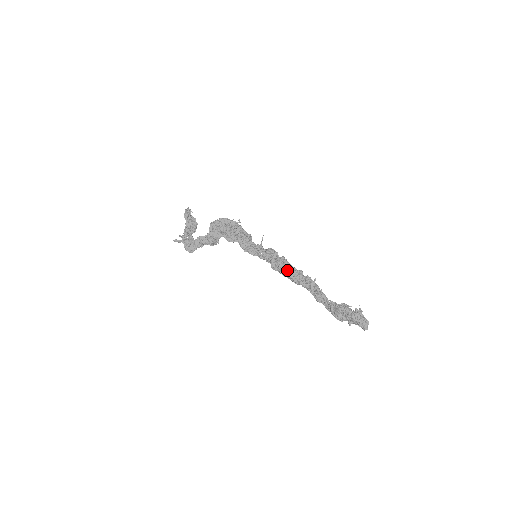
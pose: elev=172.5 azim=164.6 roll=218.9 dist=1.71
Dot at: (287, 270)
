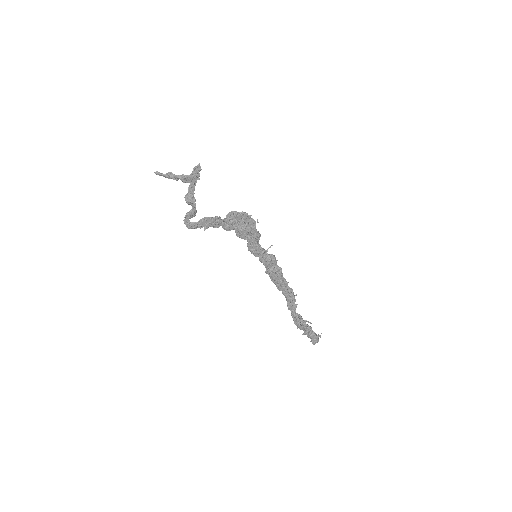
Dot at: (278, 280)
